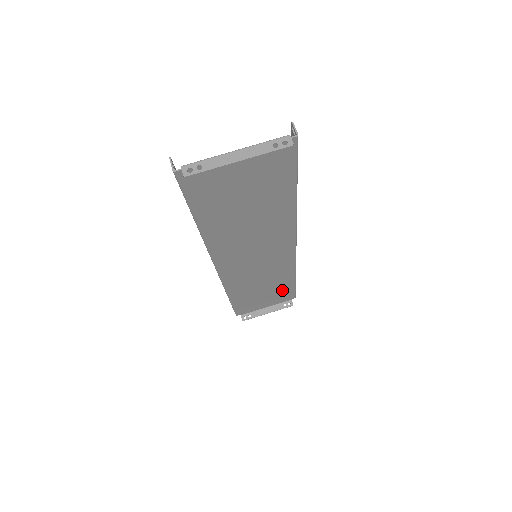
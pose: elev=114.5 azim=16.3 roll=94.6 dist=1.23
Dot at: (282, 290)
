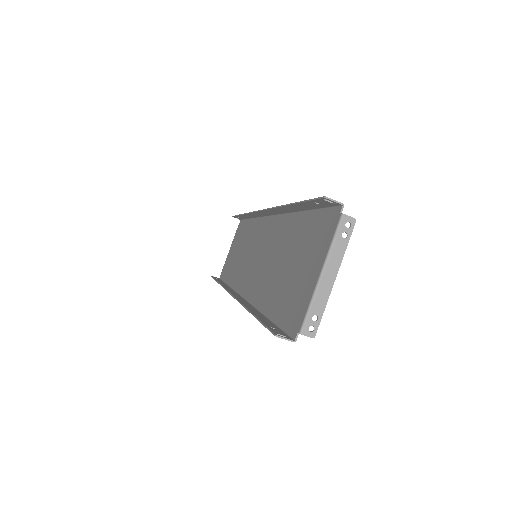
Dot at: occluded
